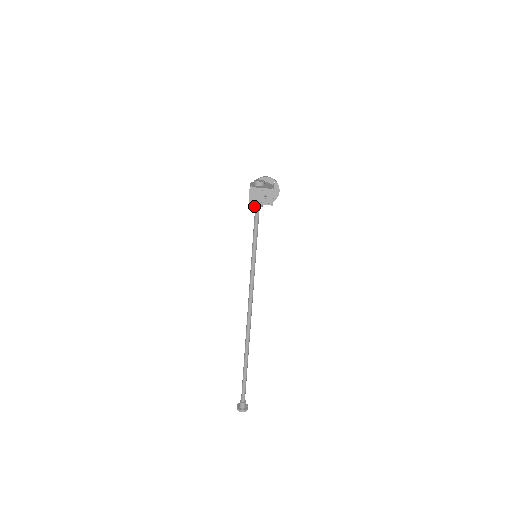
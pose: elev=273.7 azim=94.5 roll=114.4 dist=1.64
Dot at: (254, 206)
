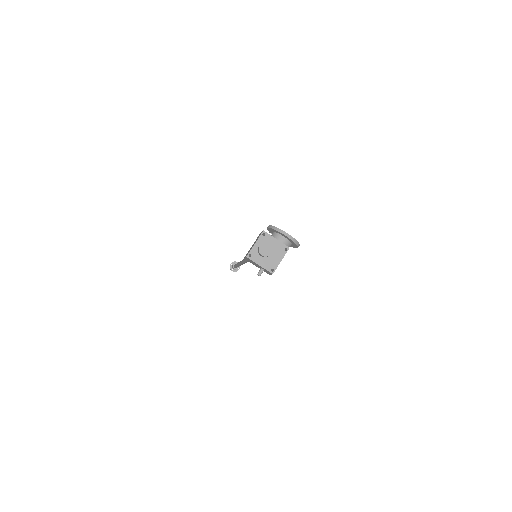
Dot at: occluded
